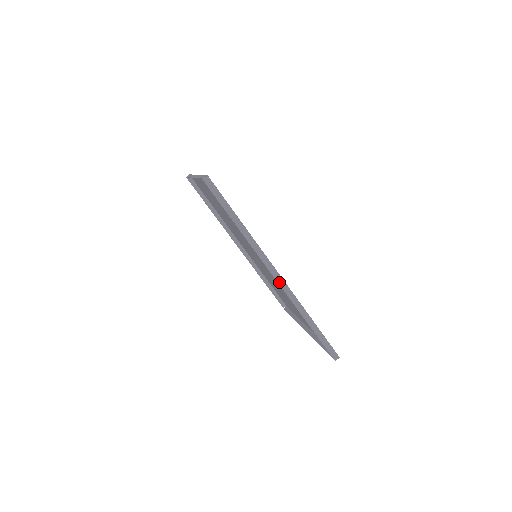
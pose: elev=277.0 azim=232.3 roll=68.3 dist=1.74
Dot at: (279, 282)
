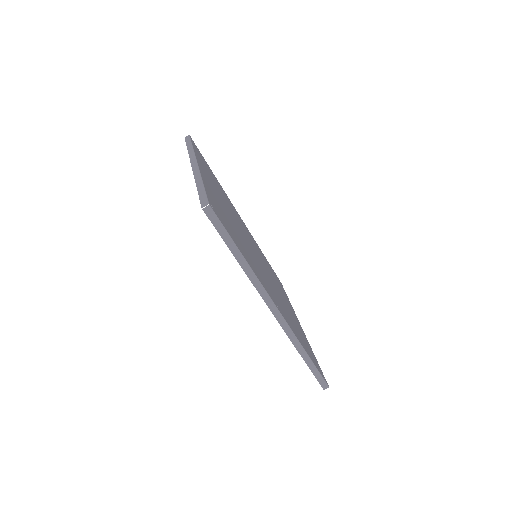
Dot at: (278, 319)
